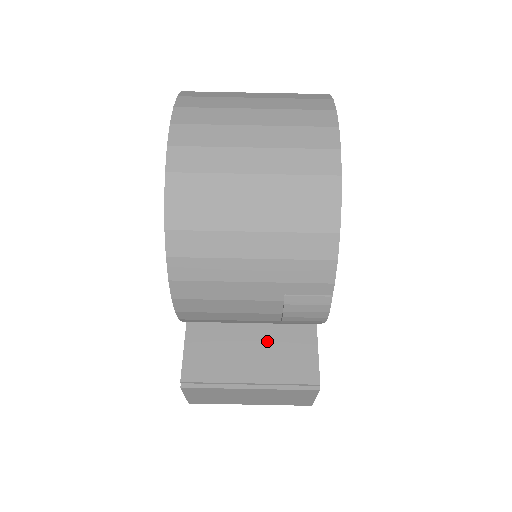
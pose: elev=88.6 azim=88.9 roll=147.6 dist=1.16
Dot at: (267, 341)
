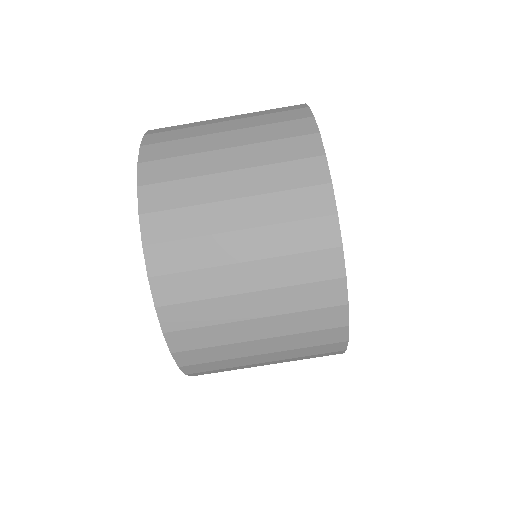
Dot at: occluded
